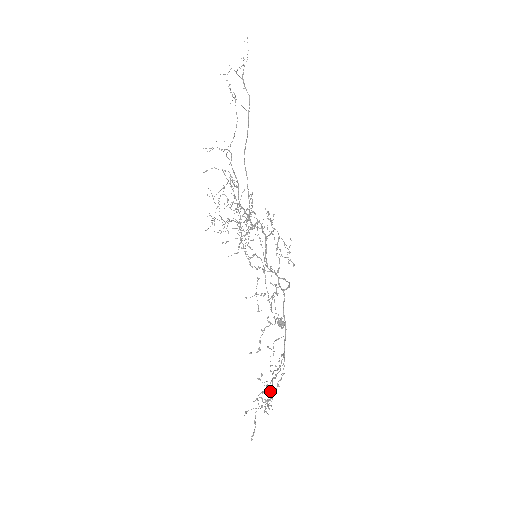
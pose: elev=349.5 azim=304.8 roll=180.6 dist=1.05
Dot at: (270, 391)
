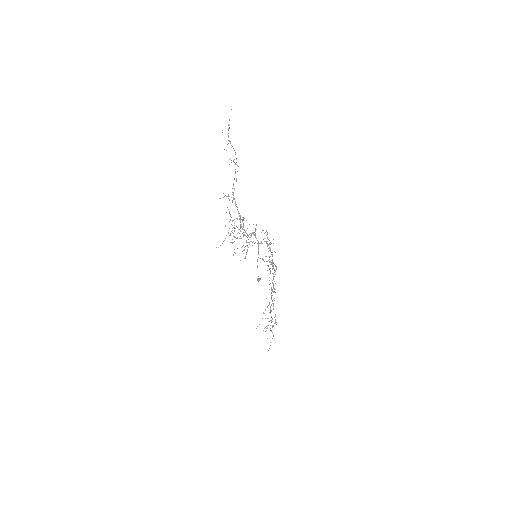
Dot at: occluded
